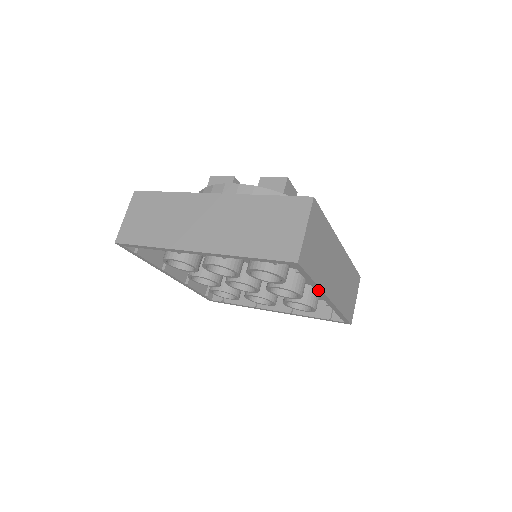
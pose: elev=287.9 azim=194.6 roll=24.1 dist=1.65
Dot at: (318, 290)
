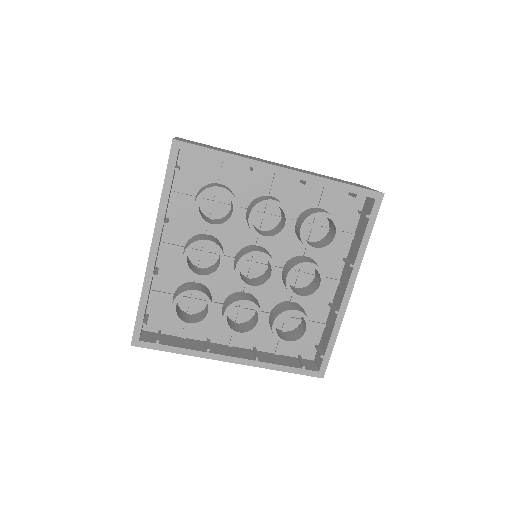
Dot at: (252, 164)
